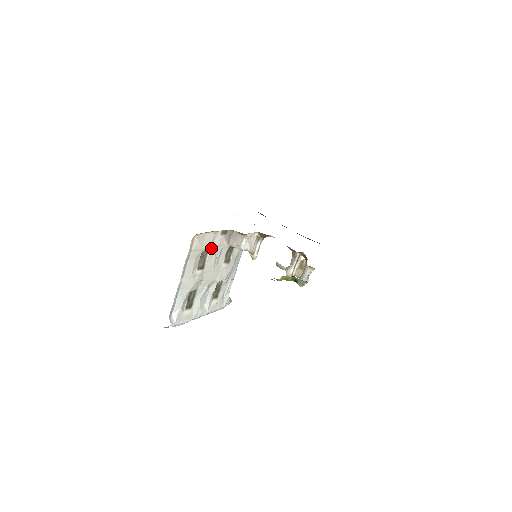
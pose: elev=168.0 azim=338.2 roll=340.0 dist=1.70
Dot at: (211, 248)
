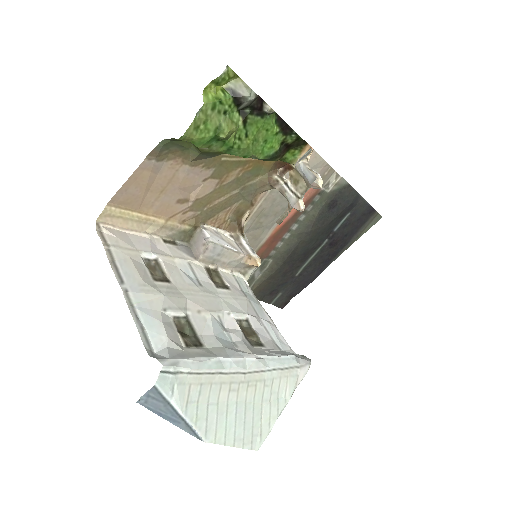
Dot at: (158, 255)
